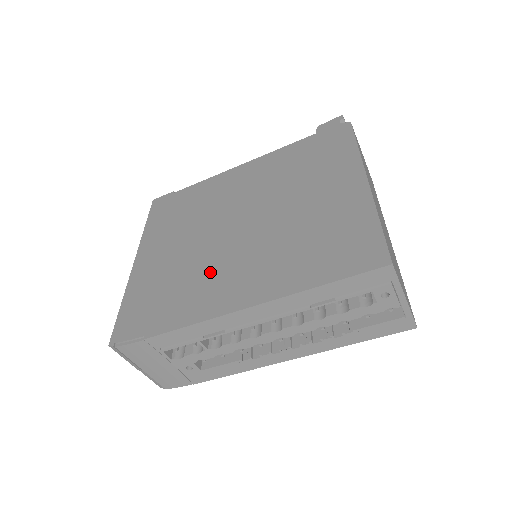
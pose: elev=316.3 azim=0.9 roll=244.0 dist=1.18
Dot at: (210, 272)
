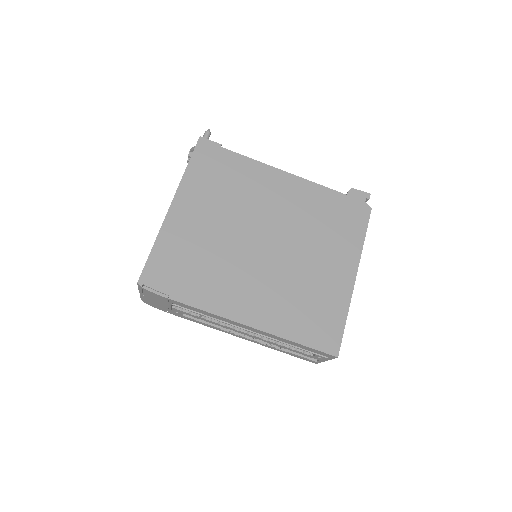
Dot at: (232, 273)
